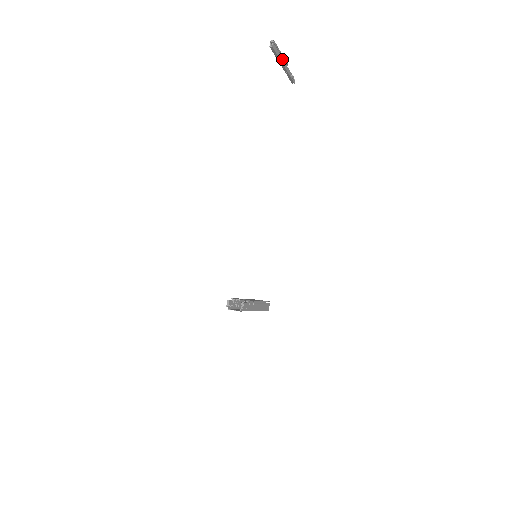
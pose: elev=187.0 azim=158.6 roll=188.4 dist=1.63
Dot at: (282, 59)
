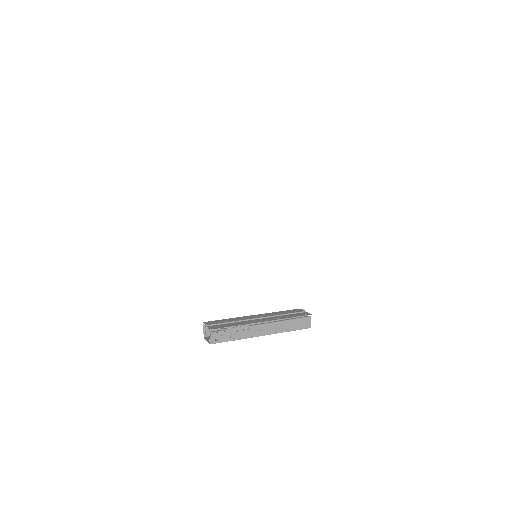
Dot at: out of frame
